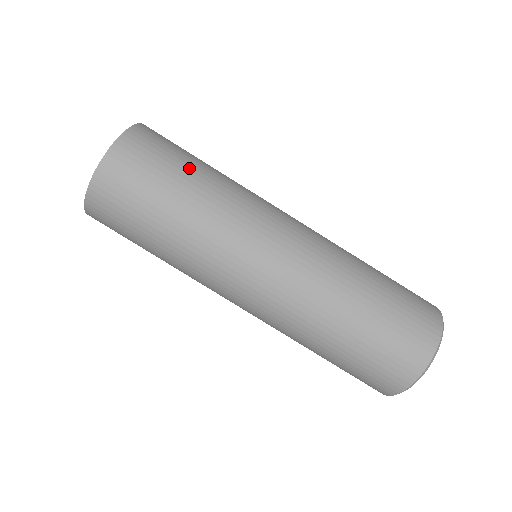
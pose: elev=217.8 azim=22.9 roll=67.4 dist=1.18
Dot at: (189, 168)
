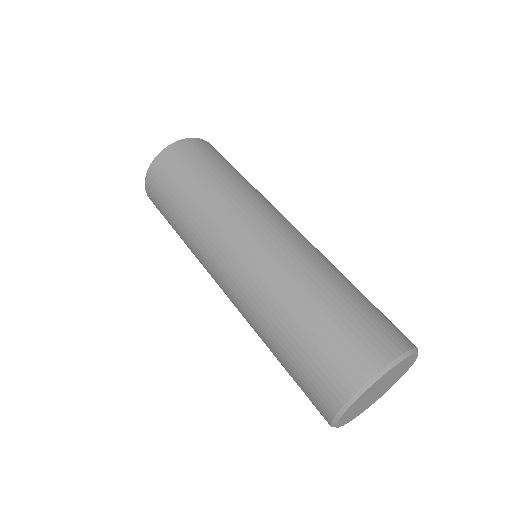
Dot at: (233, 169)
